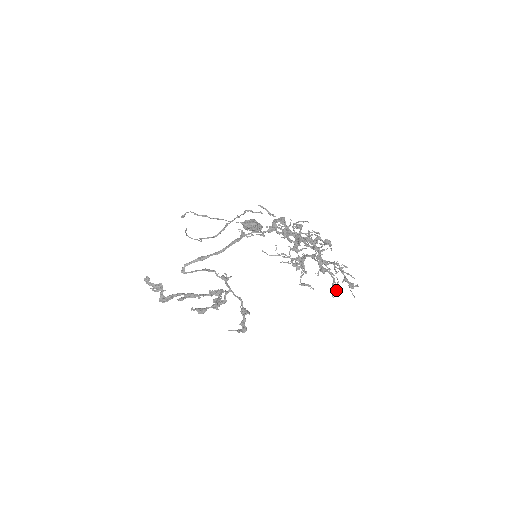
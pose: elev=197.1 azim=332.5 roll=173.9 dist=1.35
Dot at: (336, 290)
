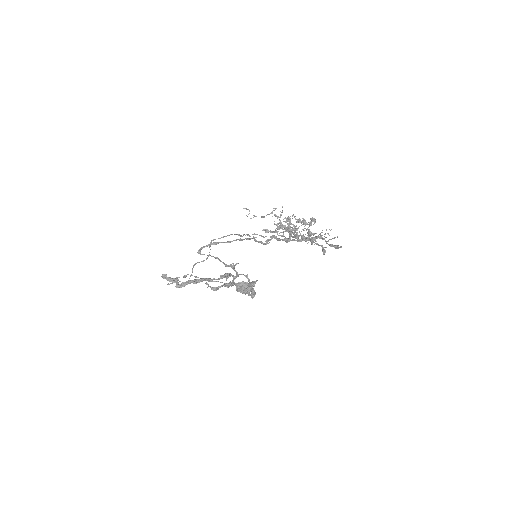
Dot at: (325, 251)
